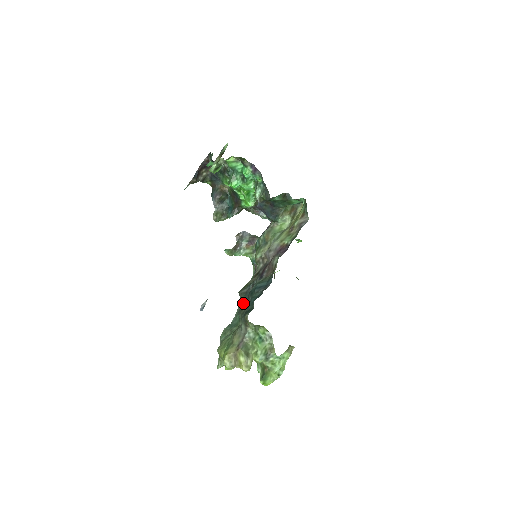
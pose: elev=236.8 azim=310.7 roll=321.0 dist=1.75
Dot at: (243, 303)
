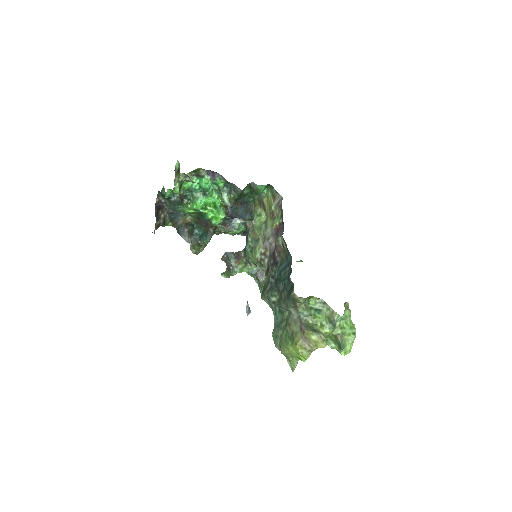
Dot at: (275, 298)
